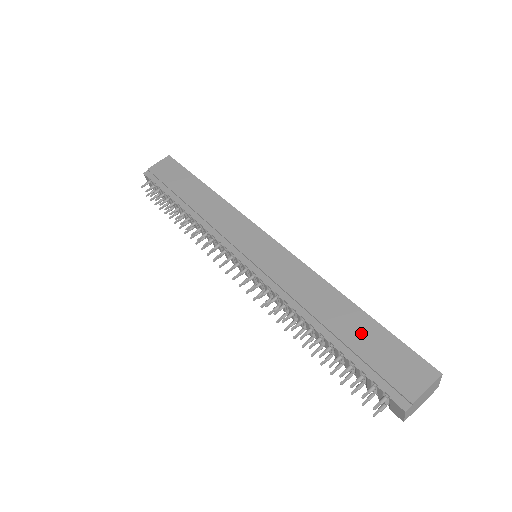
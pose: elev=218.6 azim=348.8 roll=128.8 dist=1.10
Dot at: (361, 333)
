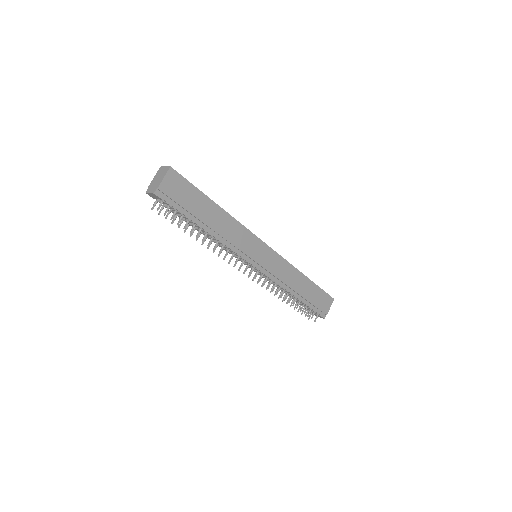
Dot at: (311, 292)
